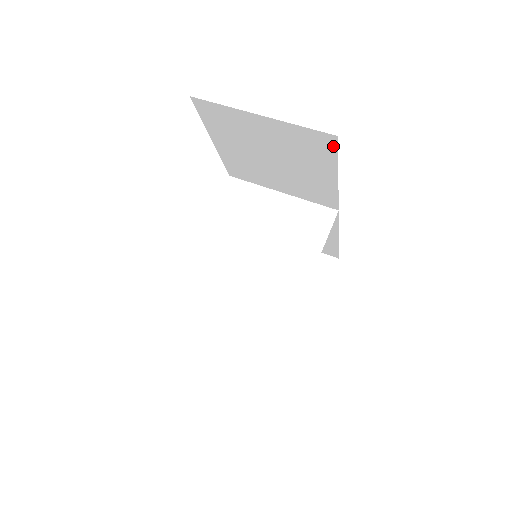
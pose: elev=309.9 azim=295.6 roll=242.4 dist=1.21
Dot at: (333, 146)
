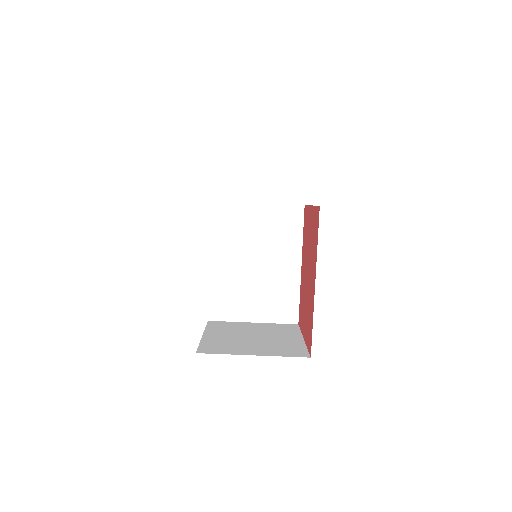
Dot at: occluded
